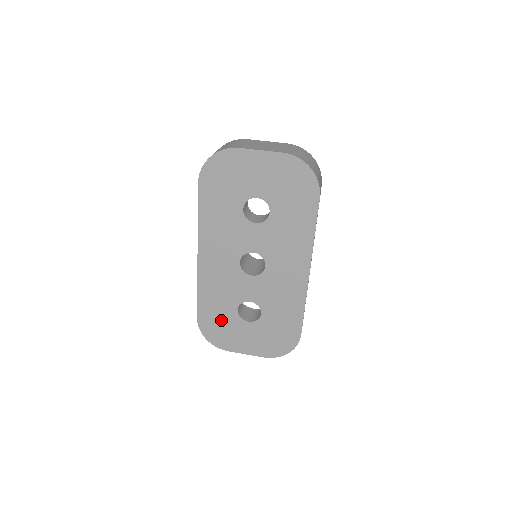
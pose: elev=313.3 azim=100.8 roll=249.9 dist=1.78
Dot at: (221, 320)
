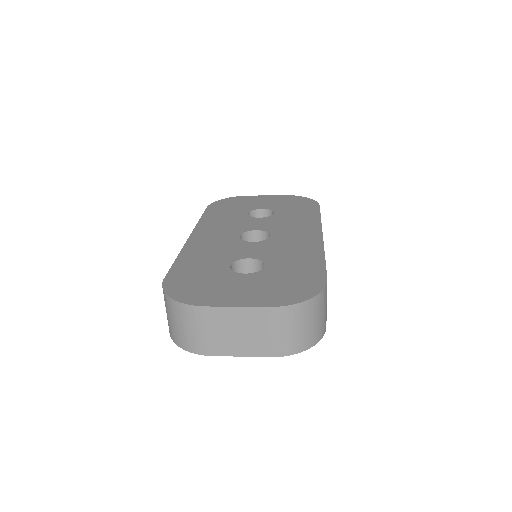
Dot at: (202, 276)
